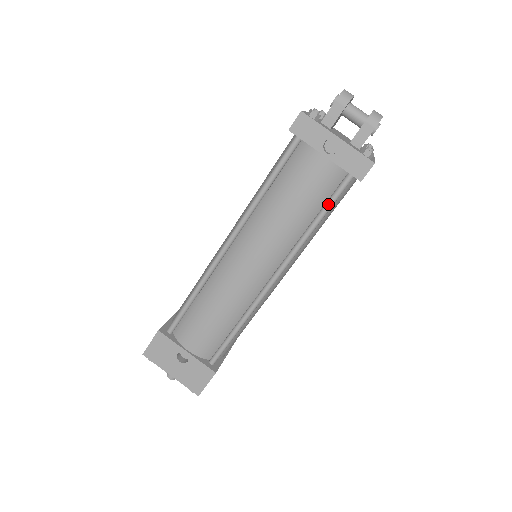
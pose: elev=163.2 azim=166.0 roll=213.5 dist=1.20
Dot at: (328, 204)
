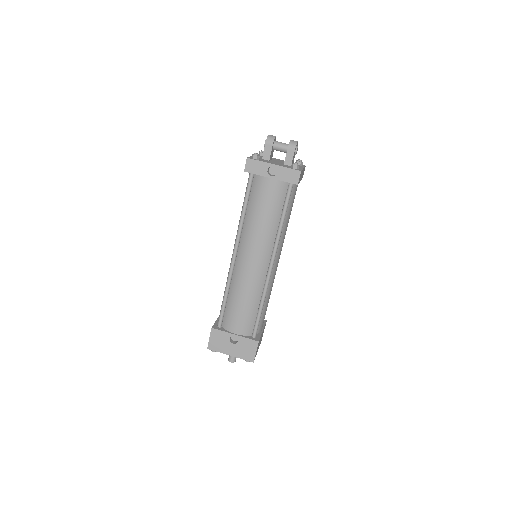
Dot at: (285, 205)
